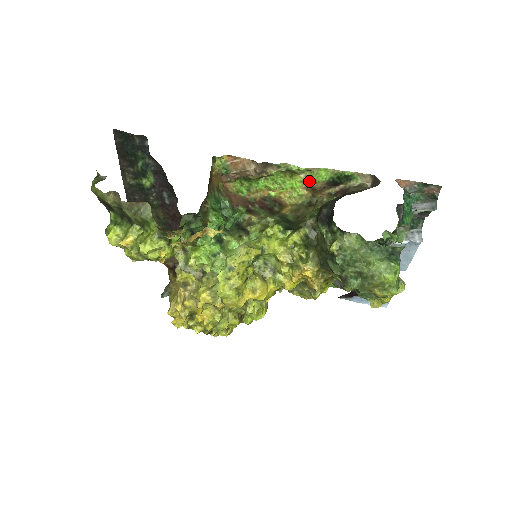
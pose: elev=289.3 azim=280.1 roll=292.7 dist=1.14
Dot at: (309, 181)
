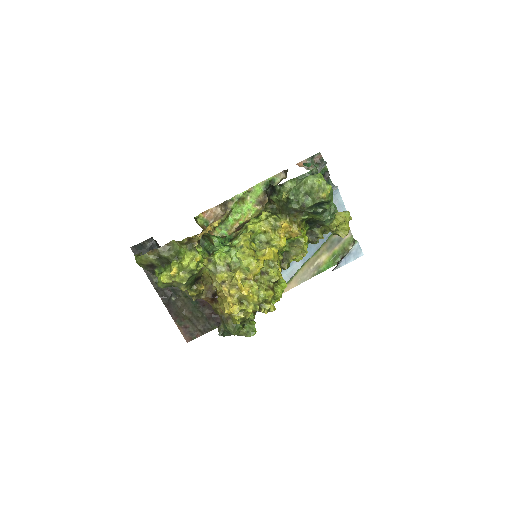
Dot at: (254, 199)
